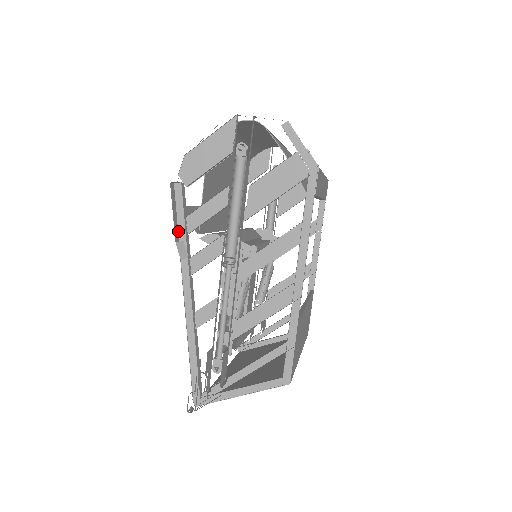
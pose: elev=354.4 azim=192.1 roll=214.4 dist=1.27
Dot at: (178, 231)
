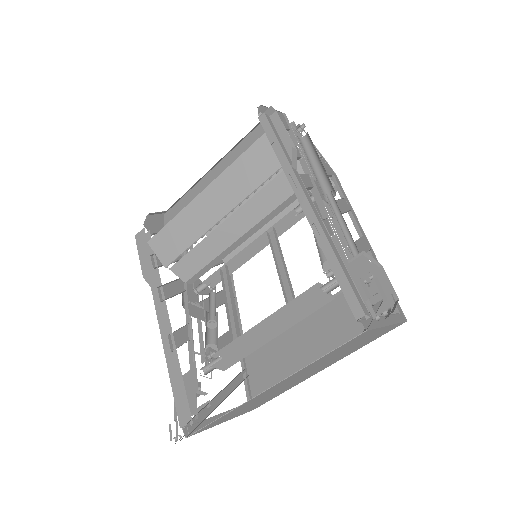
Dot at: (281, 145)
